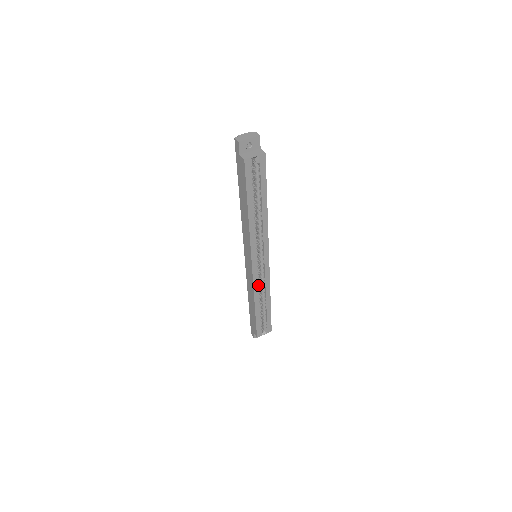
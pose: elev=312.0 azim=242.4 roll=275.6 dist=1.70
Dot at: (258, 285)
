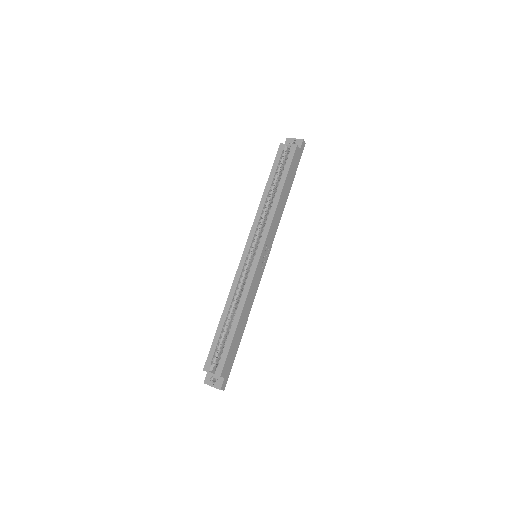
Dot at: (239, 285)
